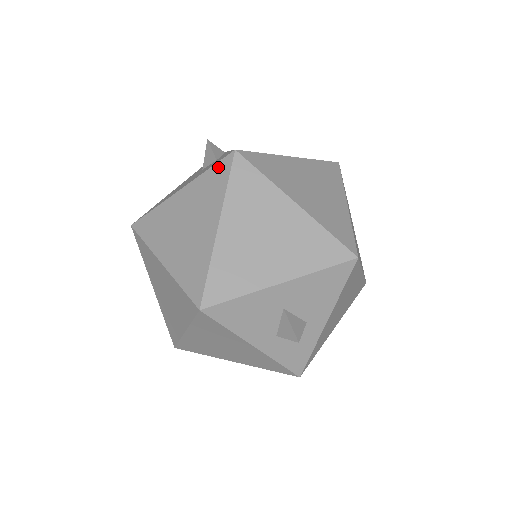
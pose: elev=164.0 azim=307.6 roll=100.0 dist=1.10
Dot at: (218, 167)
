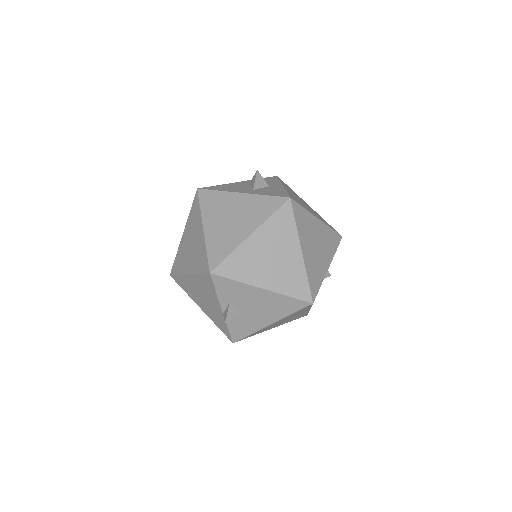
Dot at: occluded
